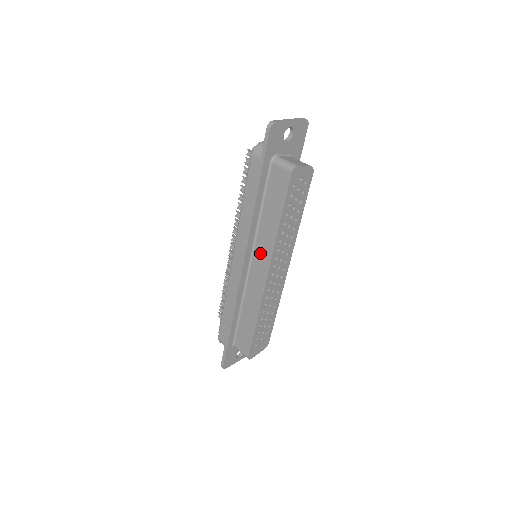
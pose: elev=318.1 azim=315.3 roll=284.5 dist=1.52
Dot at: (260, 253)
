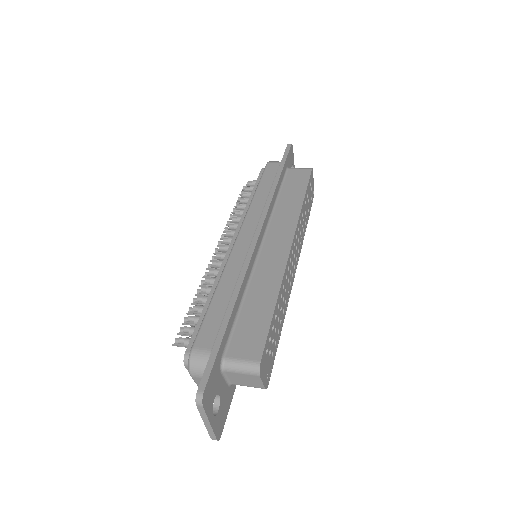
Dot at: (279, 227)
